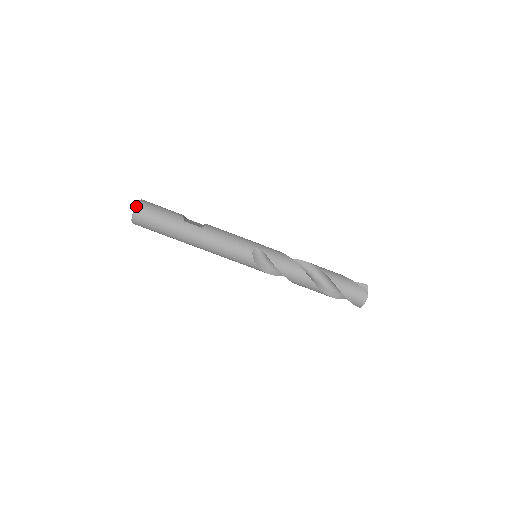
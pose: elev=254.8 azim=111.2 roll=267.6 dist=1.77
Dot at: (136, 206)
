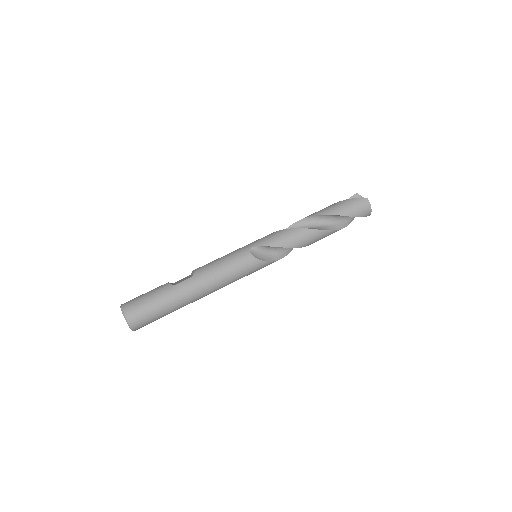
Dot at: (123, 313)
